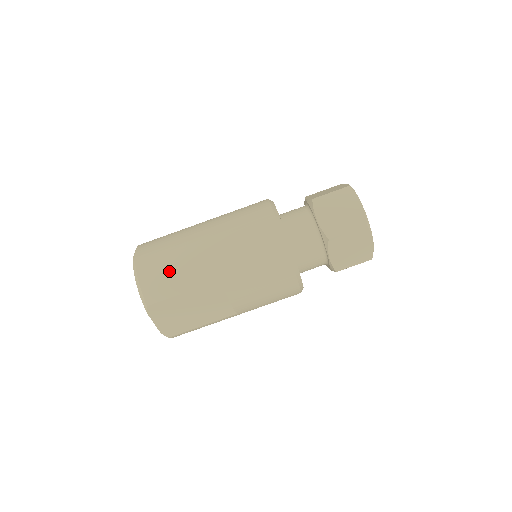
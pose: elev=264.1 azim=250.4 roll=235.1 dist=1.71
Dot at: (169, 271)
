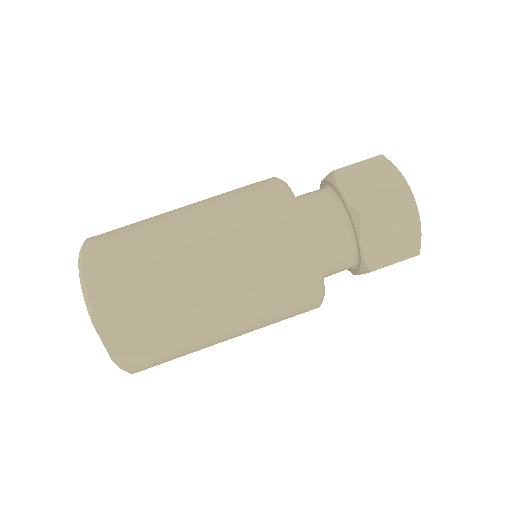
Dot at: (130, 257)
